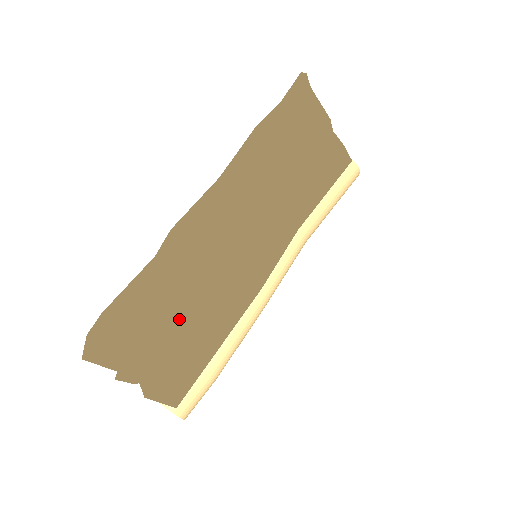
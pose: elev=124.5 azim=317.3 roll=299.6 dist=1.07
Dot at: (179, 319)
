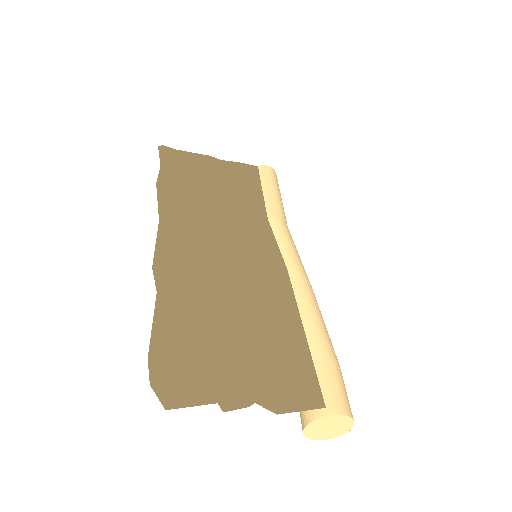
Dot at: (234, 327)
